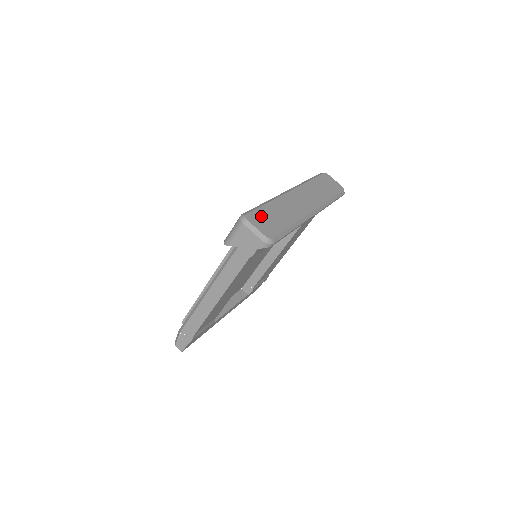
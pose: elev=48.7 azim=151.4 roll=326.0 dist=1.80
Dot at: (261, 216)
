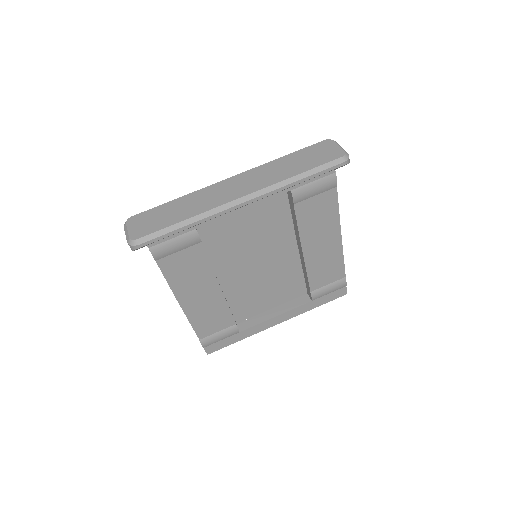
Dot at: (148, 216)
